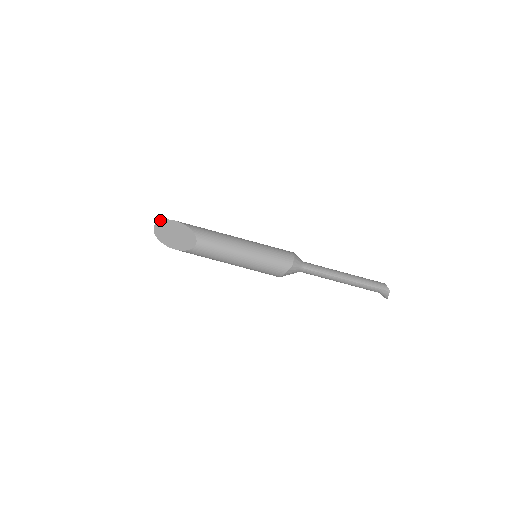
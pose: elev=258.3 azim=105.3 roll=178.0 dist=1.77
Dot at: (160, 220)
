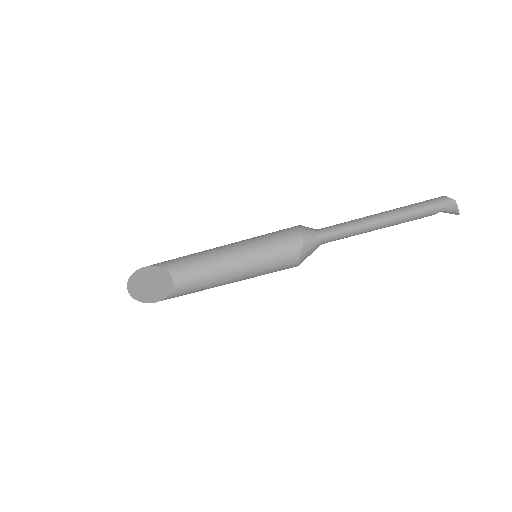
Dot at: (129, 278)
